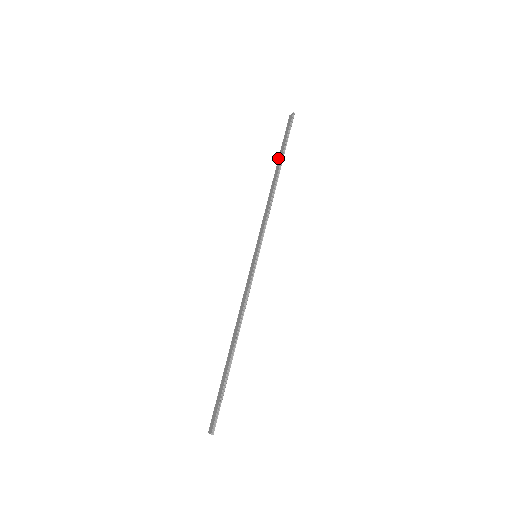
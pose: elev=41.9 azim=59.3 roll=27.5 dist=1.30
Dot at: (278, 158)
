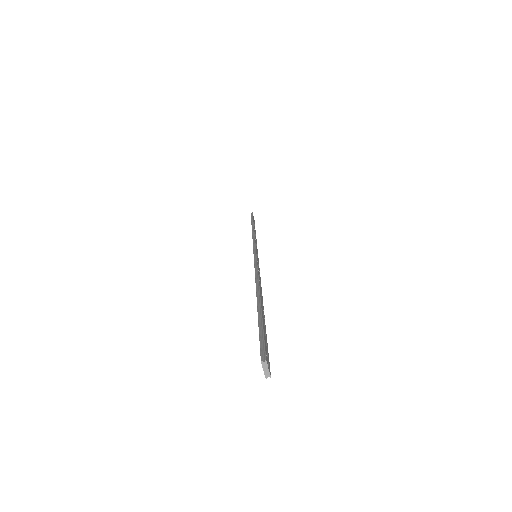
Dot at: occluded
